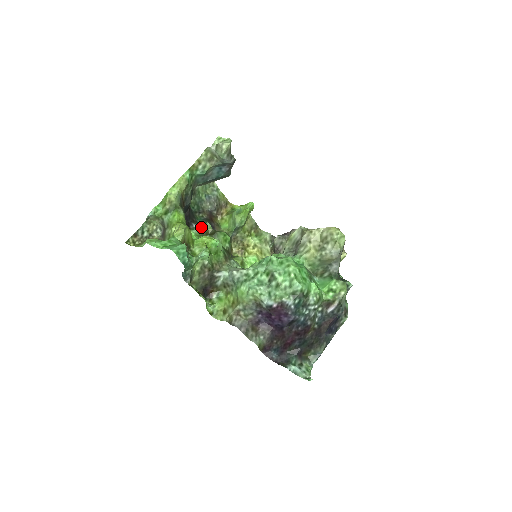
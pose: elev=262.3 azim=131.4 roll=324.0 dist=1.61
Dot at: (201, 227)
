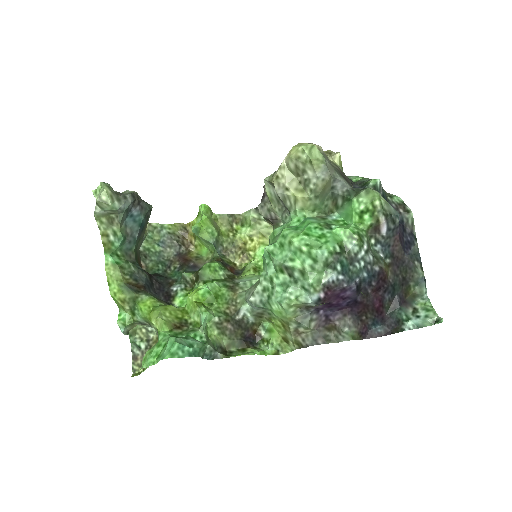
Dot at: (183, 281)
